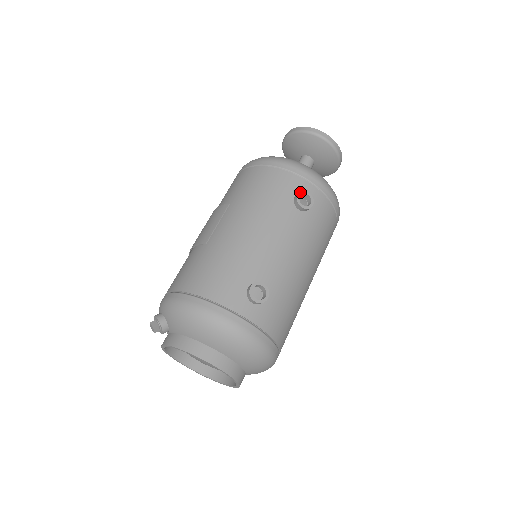
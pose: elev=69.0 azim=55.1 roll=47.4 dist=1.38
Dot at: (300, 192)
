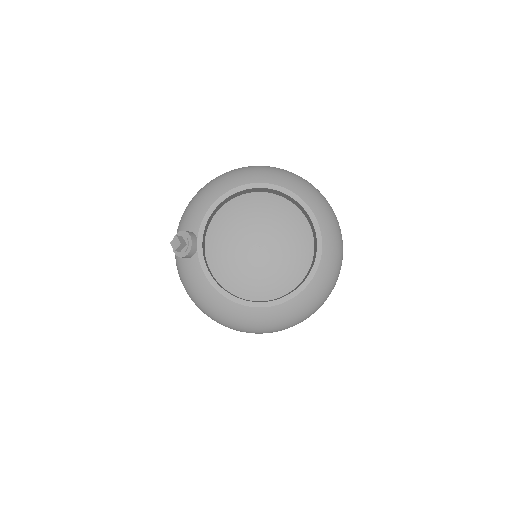
Dot at: occluded
